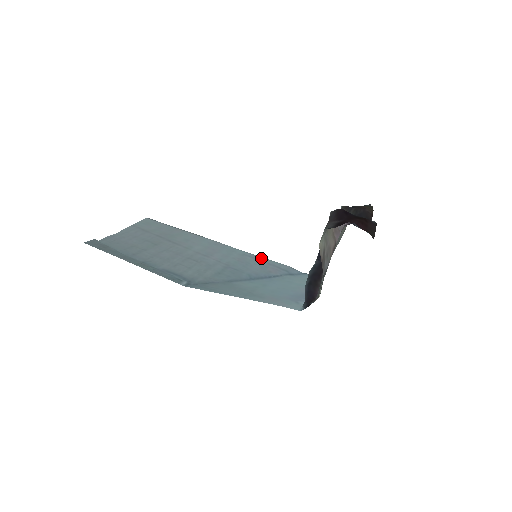
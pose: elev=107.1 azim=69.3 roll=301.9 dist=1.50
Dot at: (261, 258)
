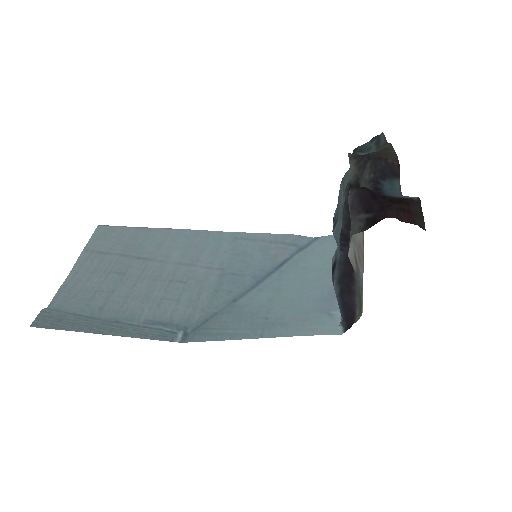
Dot at: (257, 235)
